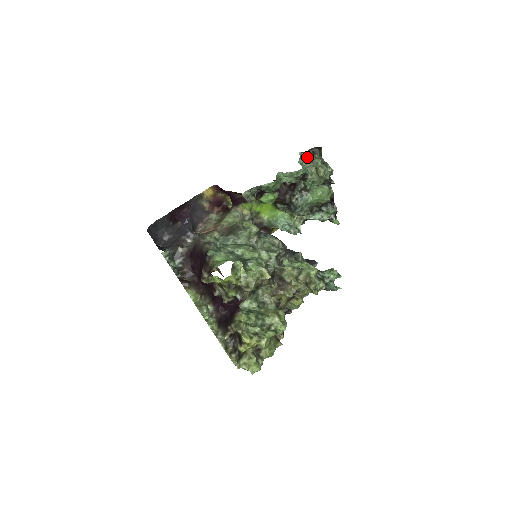
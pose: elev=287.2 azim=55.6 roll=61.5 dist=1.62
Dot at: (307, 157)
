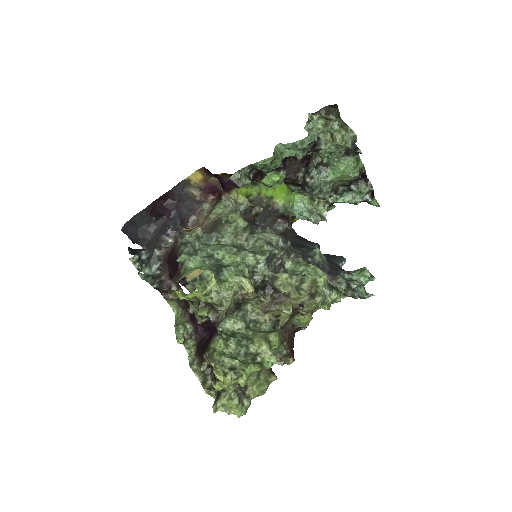
Dot at: (319, 120)
